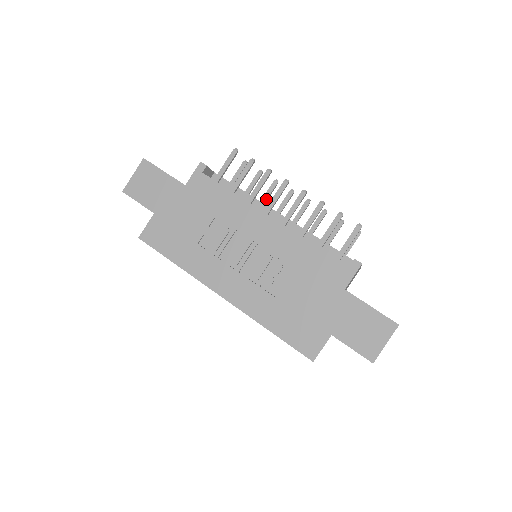
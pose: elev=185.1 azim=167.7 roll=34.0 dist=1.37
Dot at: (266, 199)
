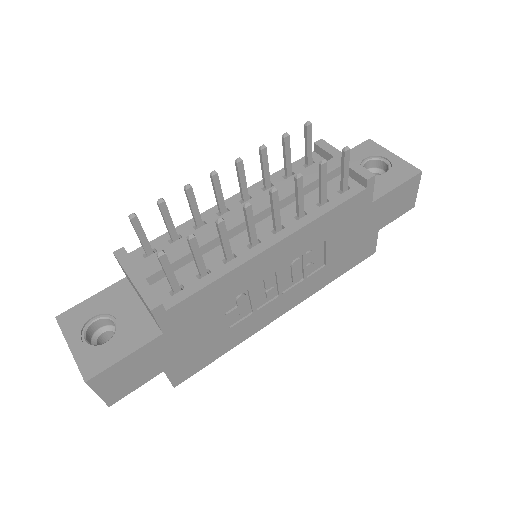
Dot at: (198, 211)
